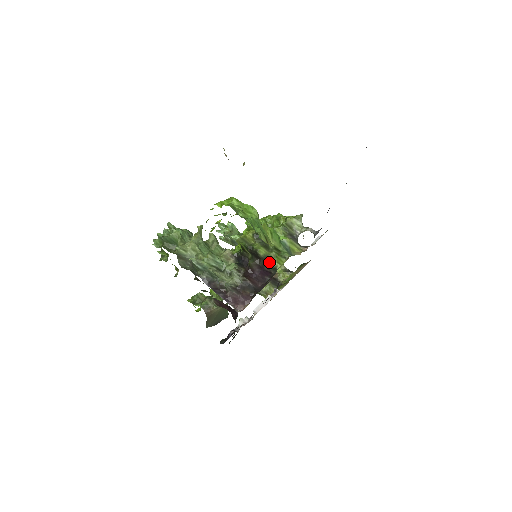
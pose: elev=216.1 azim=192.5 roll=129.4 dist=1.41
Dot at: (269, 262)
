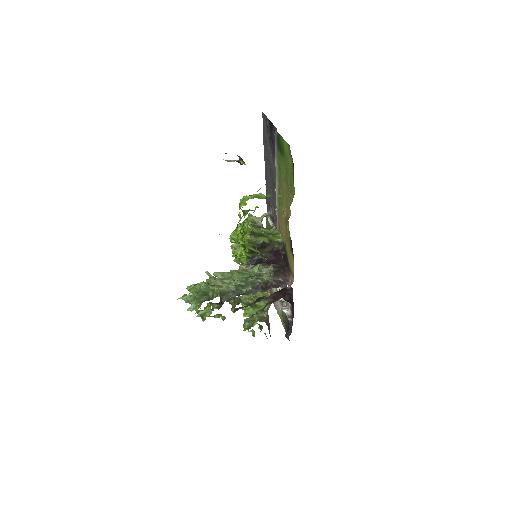
Dot at: (274, 242)
